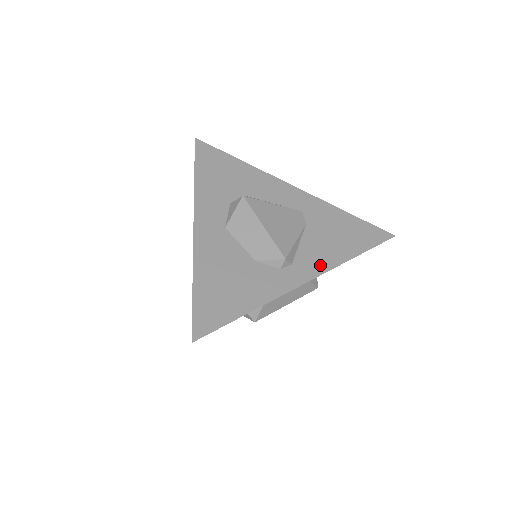
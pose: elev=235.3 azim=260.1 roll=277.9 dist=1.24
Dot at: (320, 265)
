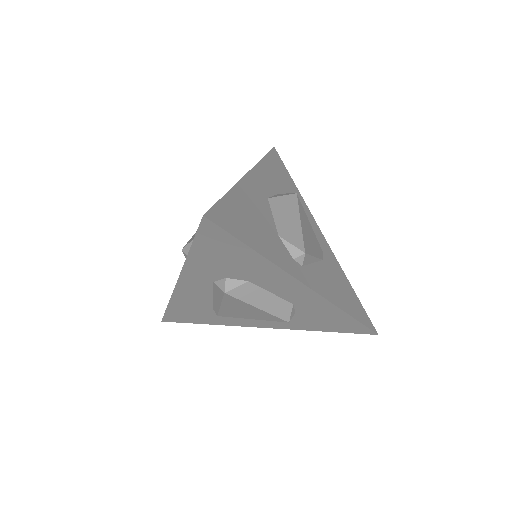
Dot at: (322, 289)
